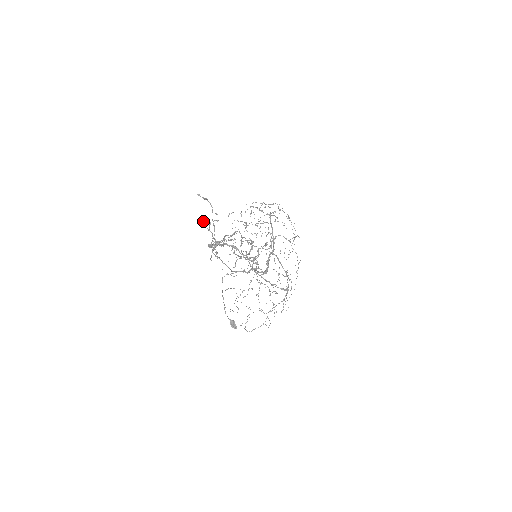
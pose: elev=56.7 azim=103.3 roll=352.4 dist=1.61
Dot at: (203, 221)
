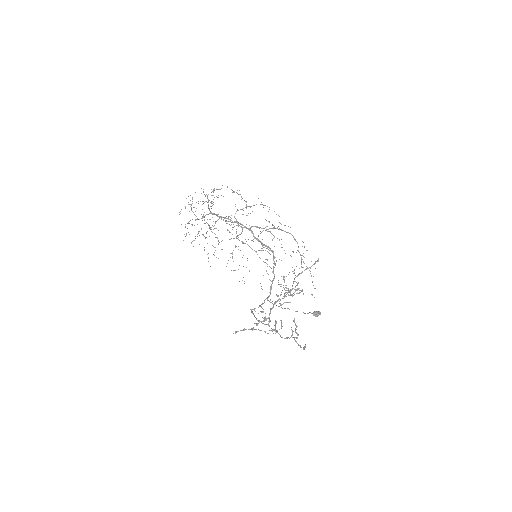
Dot at: (250, 329)
